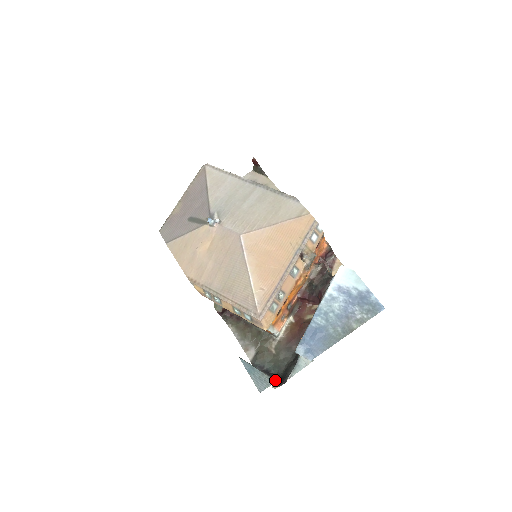
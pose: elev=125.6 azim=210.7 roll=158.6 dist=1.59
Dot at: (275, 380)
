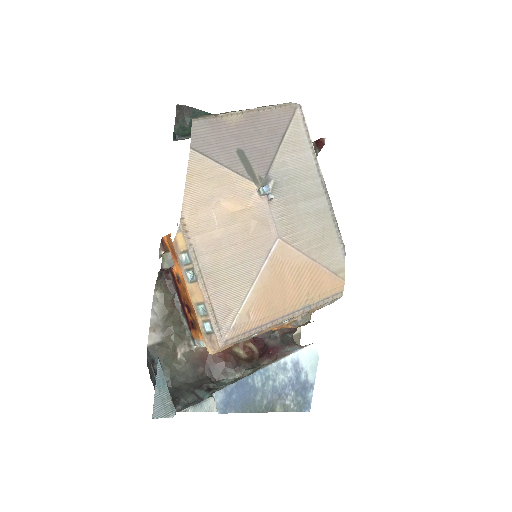
Dot at: occluded
